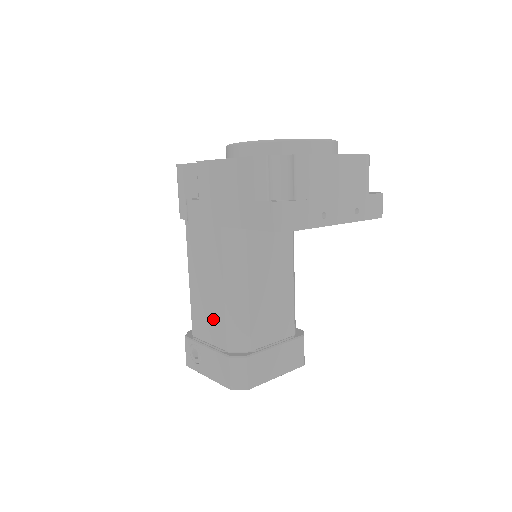
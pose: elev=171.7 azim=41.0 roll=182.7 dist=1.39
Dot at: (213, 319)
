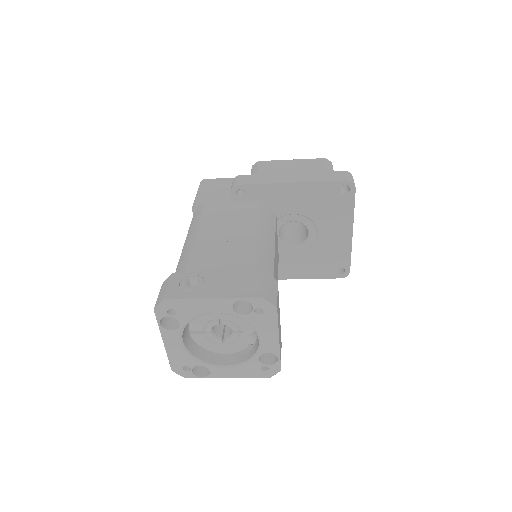
Dot at: (233, 254)
